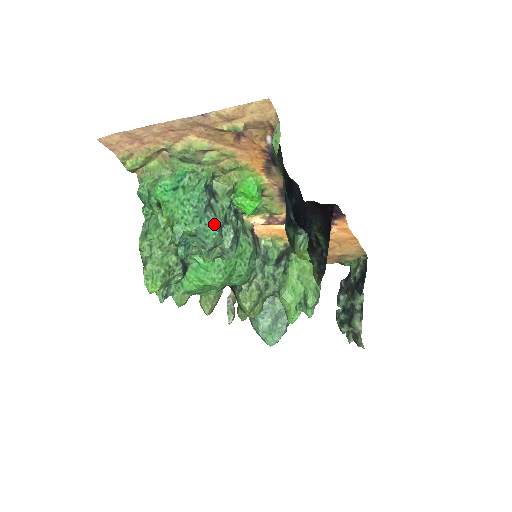
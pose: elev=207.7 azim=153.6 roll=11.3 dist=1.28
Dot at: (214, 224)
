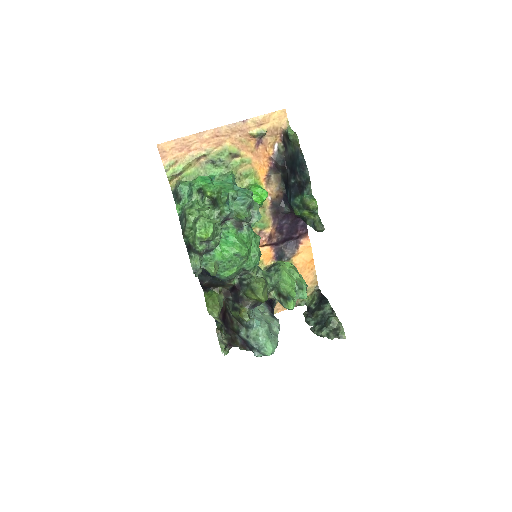
Dot at: (249, 190)
